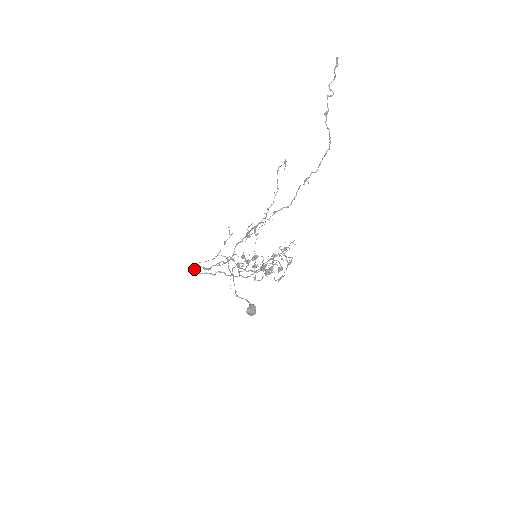
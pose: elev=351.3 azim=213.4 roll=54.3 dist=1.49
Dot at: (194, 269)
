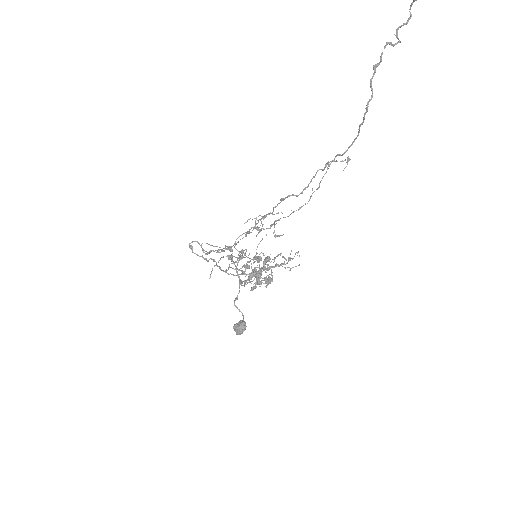
Dot at: (192, 246)
